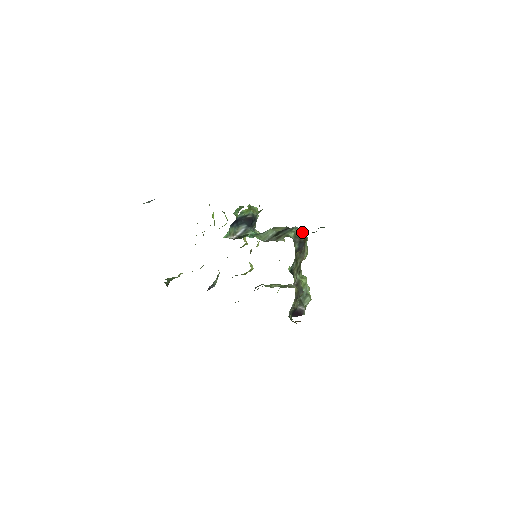
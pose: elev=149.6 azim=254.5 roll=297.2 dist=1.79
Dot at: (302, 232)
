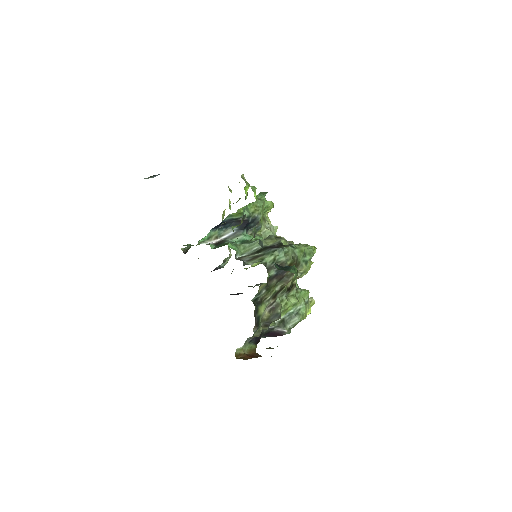
Dot at: (296, 252)
